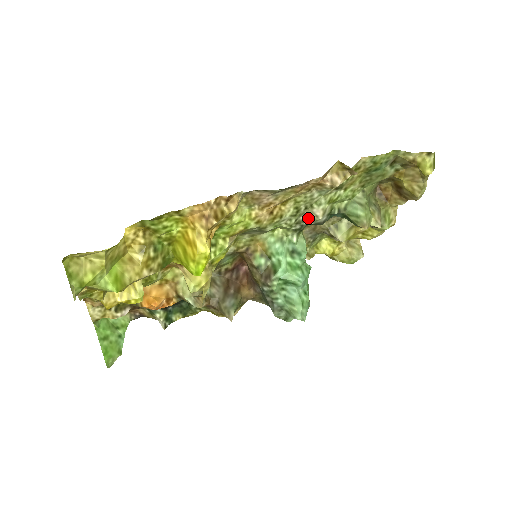
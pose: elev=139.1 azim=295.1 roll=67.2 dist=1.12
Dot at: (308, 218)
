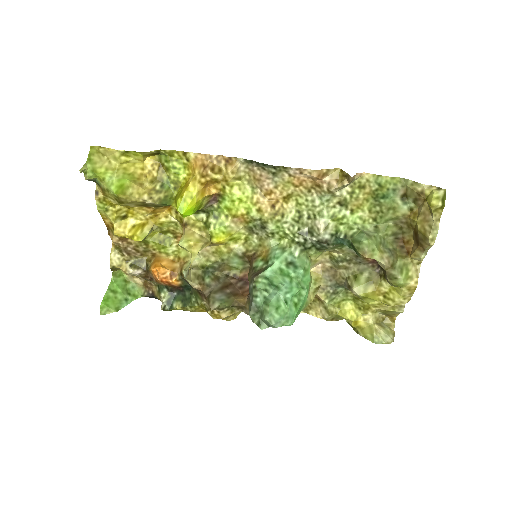
Dot at: (311, 231)
